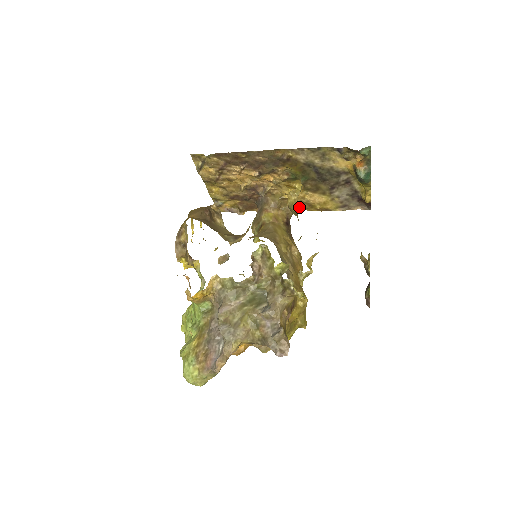
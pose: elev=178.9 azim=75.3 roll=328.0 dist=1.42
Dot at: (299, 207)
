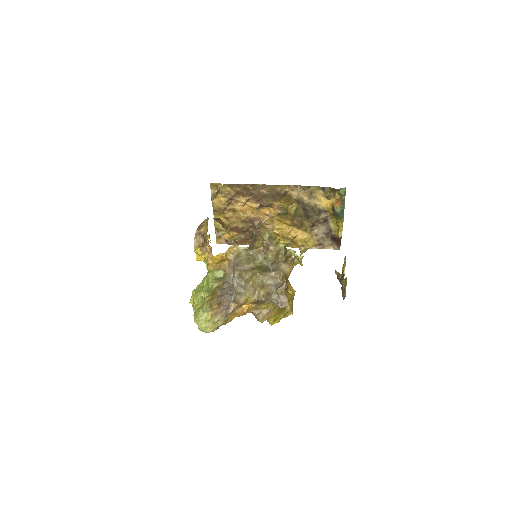
Dot at: occluded
